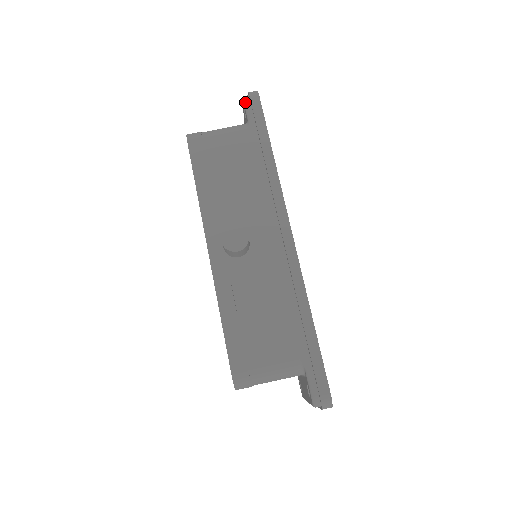
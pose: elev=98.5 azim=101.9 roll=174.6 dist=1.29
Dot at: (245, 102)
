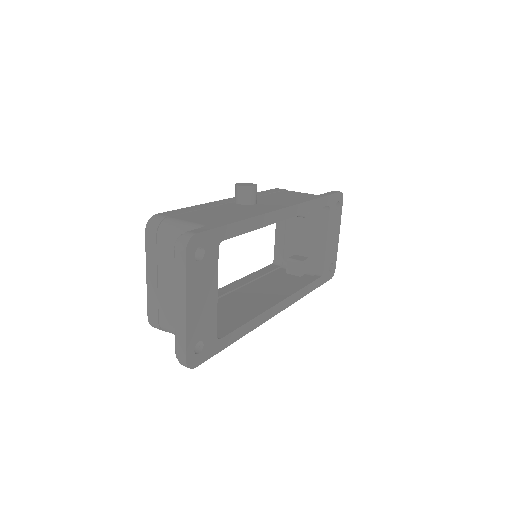
Dot at: occluded
